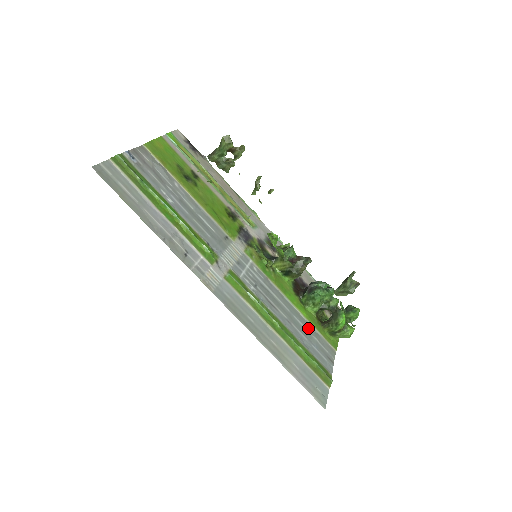
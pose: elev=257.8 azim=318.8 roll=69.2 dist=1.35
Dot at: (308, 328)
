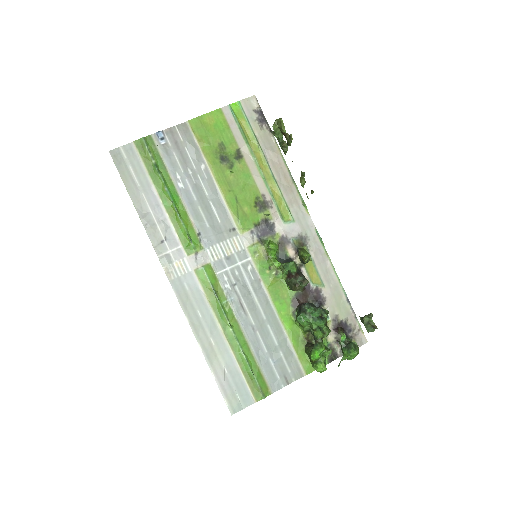
Dot at: (280, 342)
